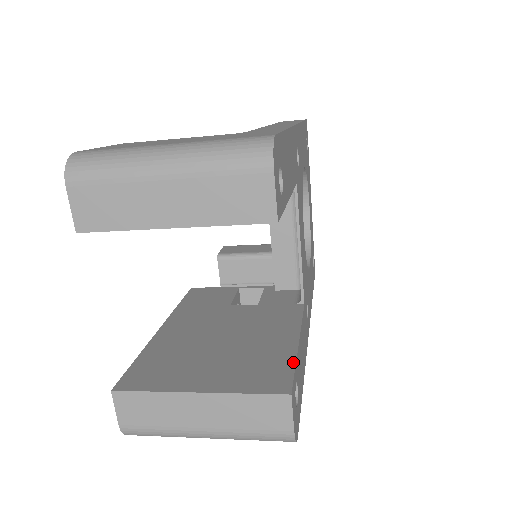
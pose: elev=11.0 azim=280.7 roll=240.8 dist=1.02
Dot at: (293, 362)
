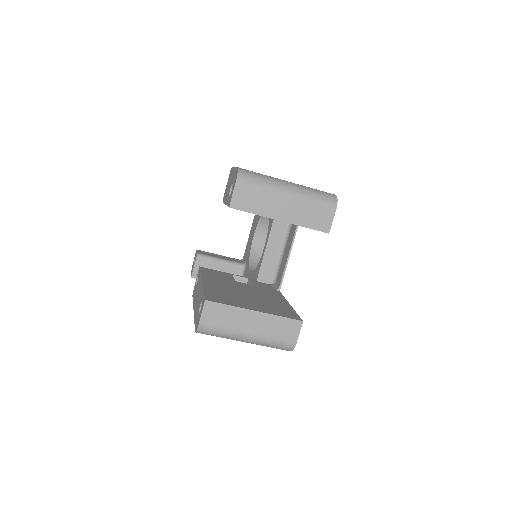
Dot at: (294, 311)
